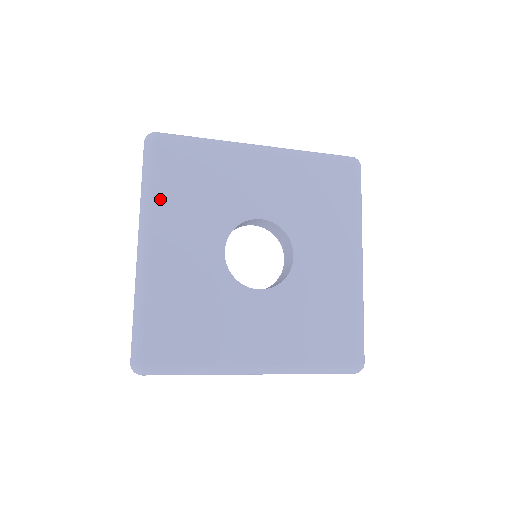
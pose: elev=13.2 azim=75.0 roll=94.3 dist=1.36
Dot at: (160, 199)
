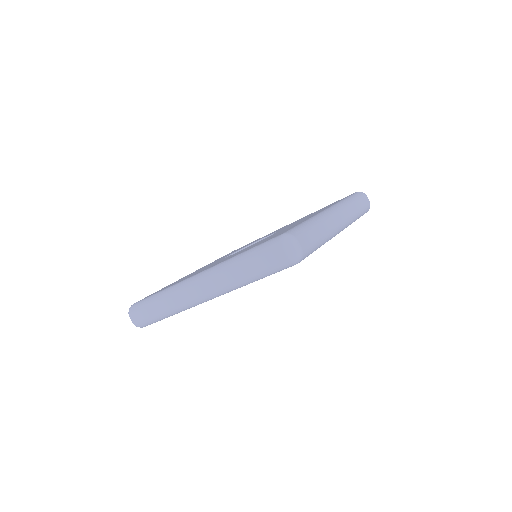
Dot at: occluded
